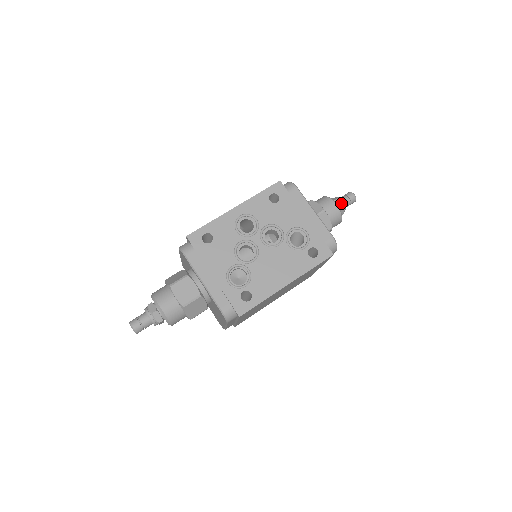
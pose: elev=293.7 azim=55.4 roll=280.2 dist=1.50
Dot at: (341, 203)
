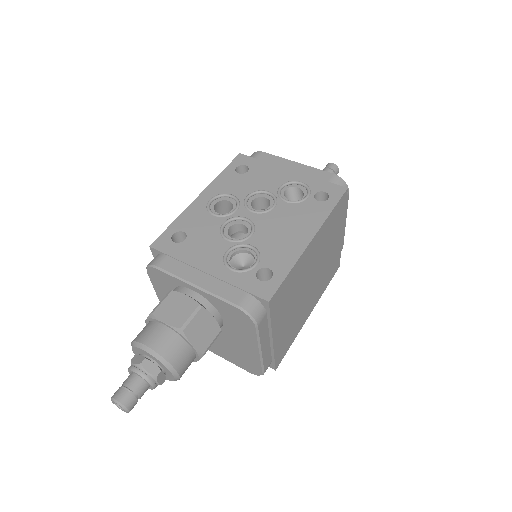
Dot at: occluded
